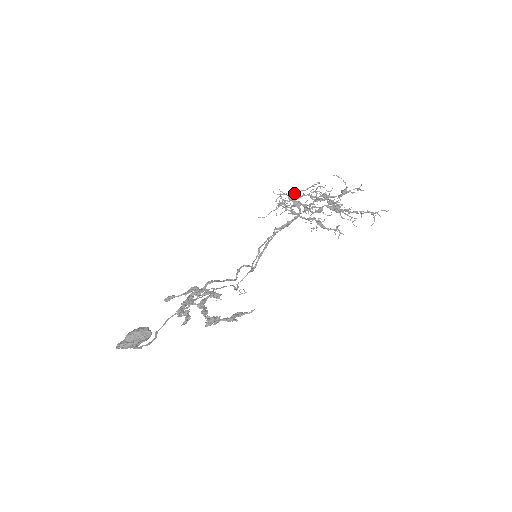
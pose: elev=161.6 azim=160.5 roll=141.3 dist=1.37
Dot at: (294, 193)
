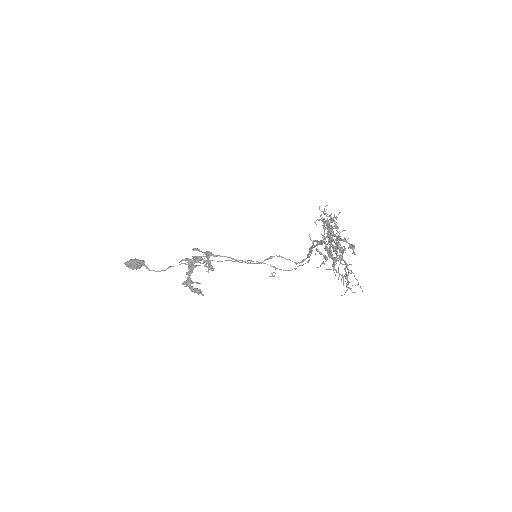
Dot at: (336, 217)
